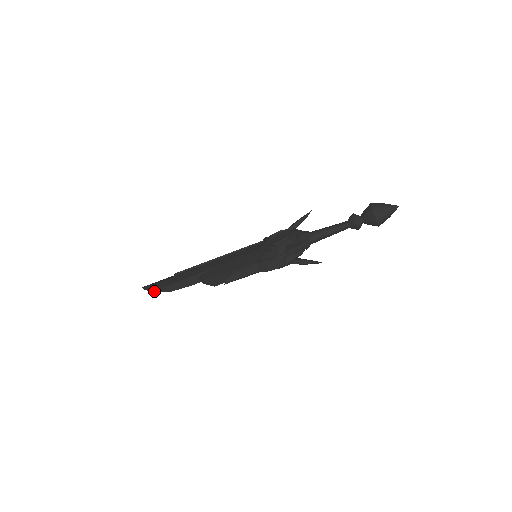
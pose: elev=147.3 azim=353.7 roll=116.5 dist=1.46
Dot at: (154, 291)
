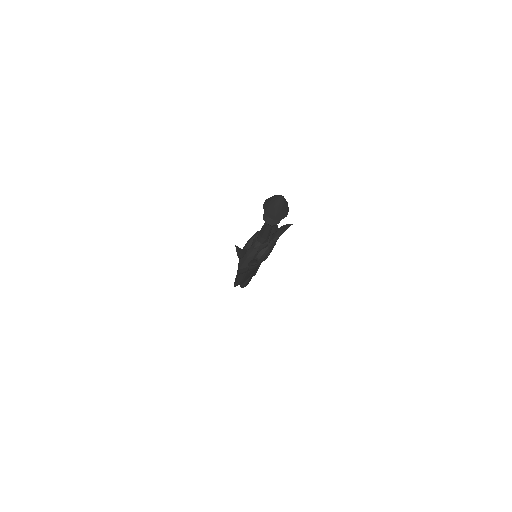
Dot at: occluded
